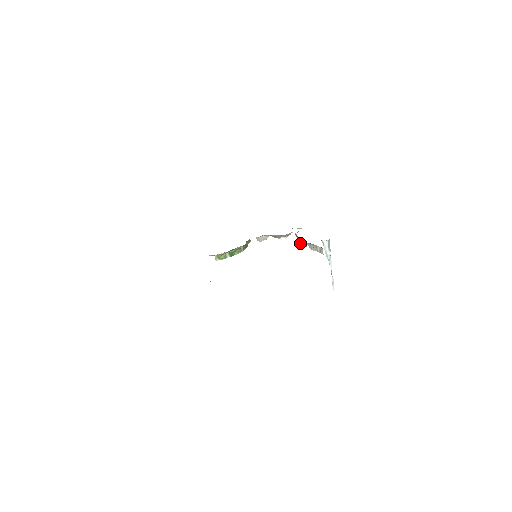
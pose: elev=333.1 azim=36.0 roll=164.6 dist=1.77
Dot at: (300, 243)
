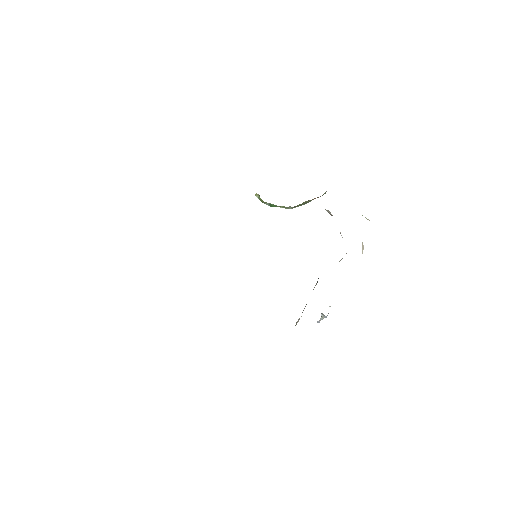
Dot at: occluded
